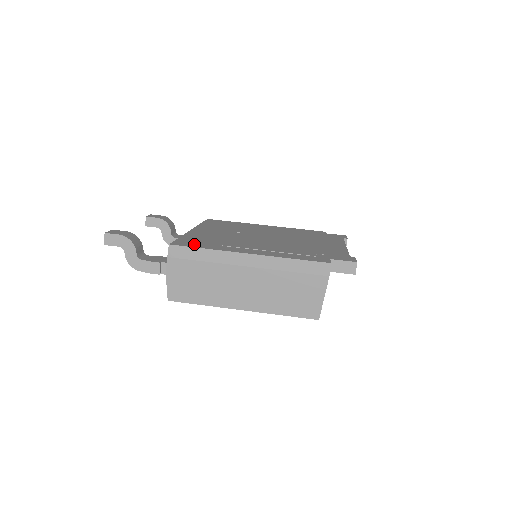
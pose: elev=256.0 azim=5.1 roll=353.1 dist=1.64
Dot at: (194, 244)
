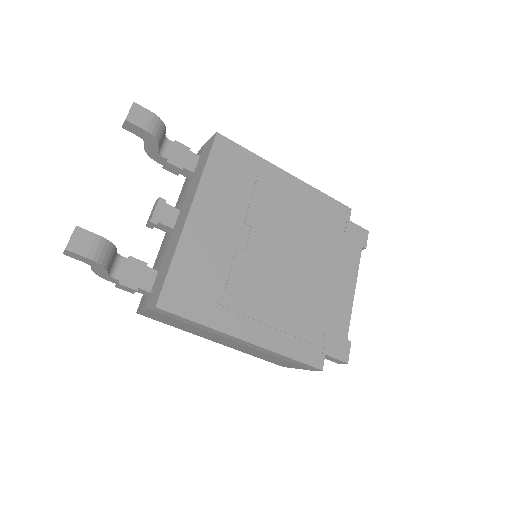
Dot at: (187, 303)
